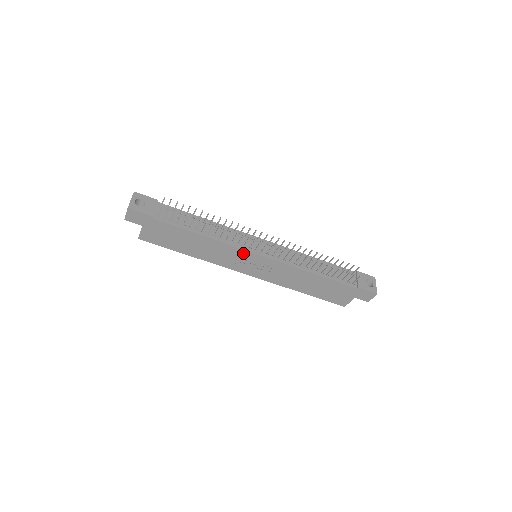
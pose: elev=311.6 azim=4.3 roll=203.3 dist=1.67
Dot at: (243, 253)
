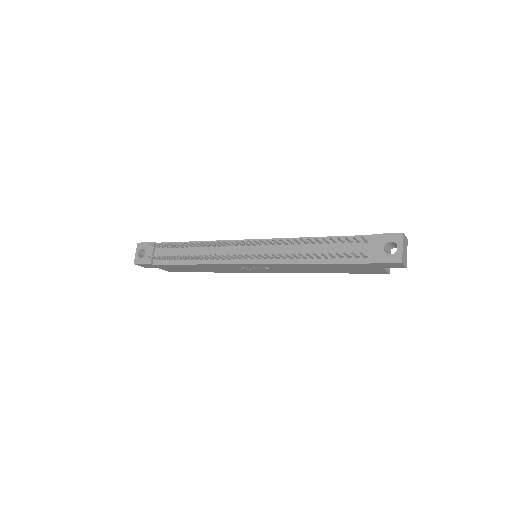
Dot at: (233, 265)
